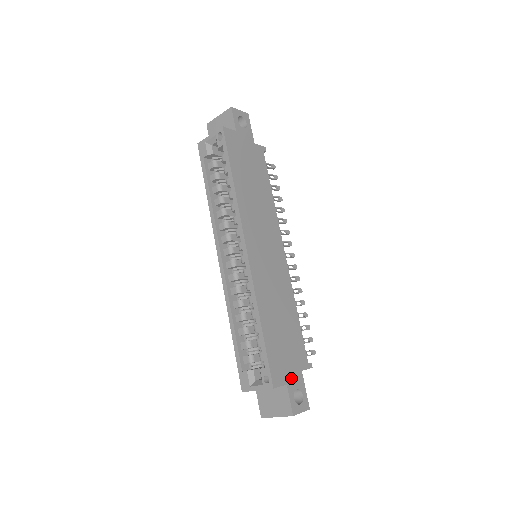
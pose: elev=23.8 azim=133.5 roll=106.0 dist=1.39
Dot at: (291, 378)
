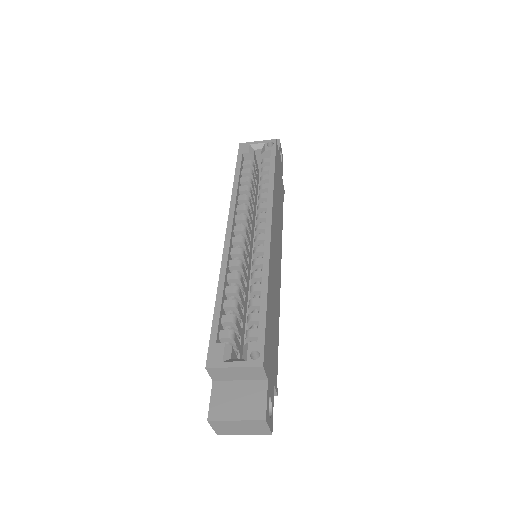
Dot at: (270, 379)
